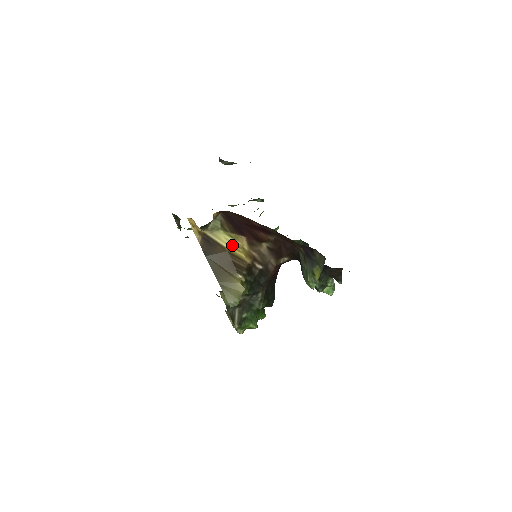
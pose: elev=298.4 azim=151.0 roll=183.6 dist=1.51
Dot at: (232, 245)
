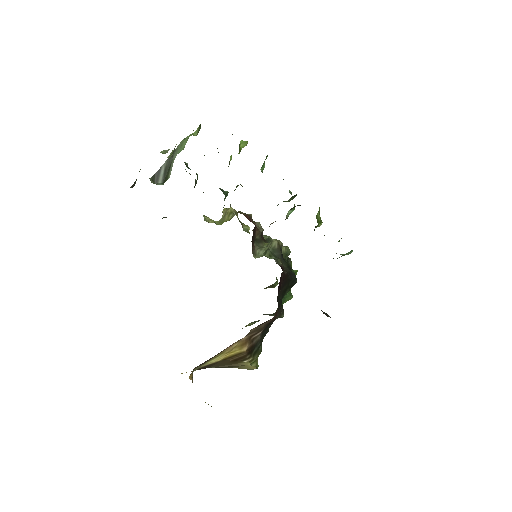
Dot at: (223, 356)
